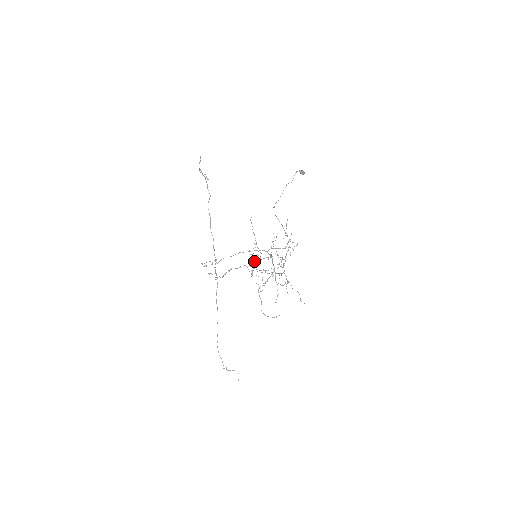
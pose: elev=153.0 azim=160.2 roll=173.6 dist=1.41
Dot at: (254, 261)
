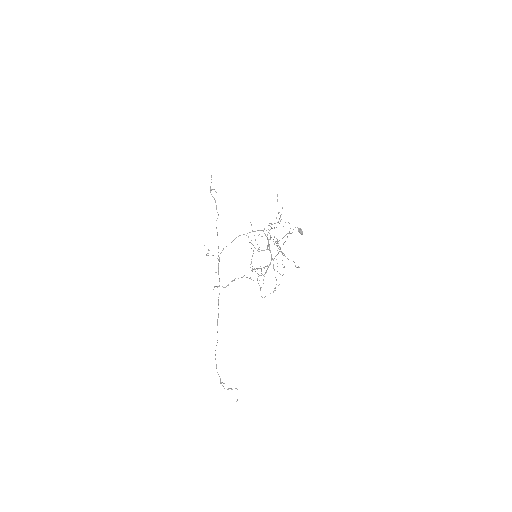
Dot at: (253, 251)
